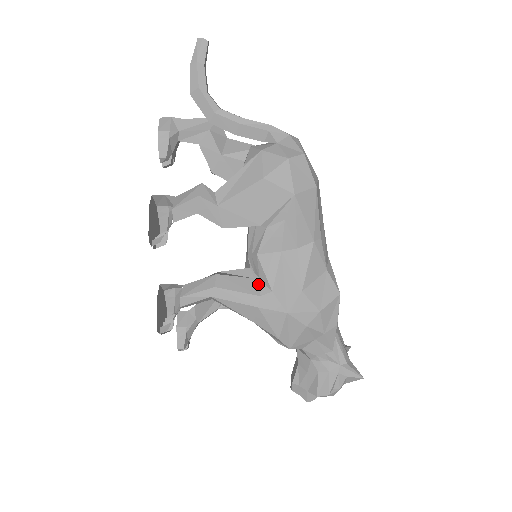
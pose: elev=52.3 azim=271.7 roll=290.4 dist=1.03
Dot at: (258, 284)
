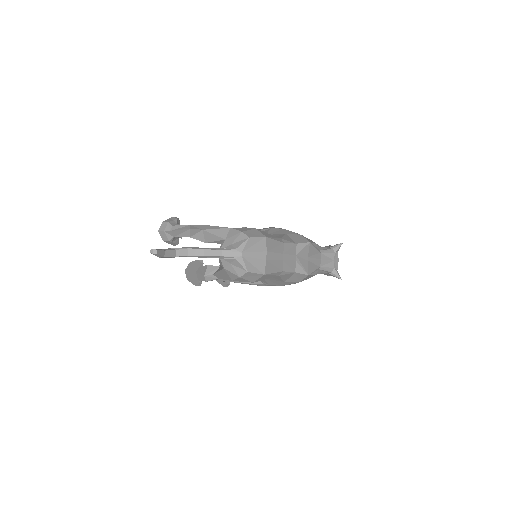
Dot at: occluded
